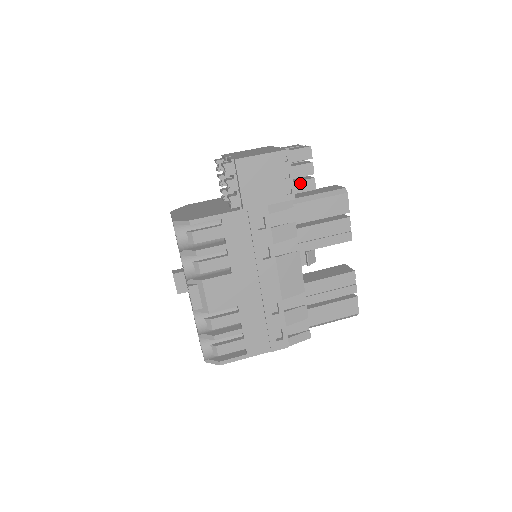
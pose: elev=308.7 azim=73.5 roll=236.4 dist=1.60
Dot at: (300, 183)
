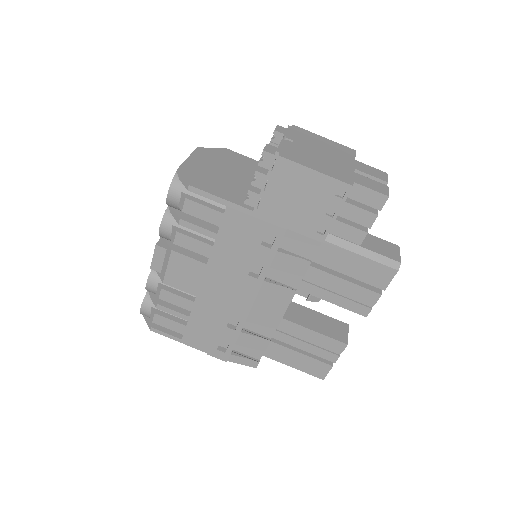
Dot at: (346, 227)
